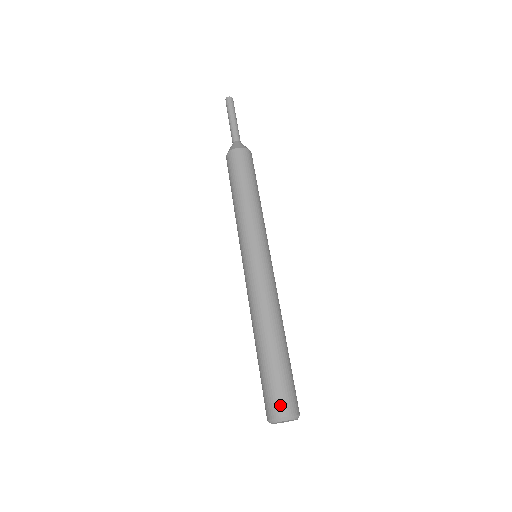
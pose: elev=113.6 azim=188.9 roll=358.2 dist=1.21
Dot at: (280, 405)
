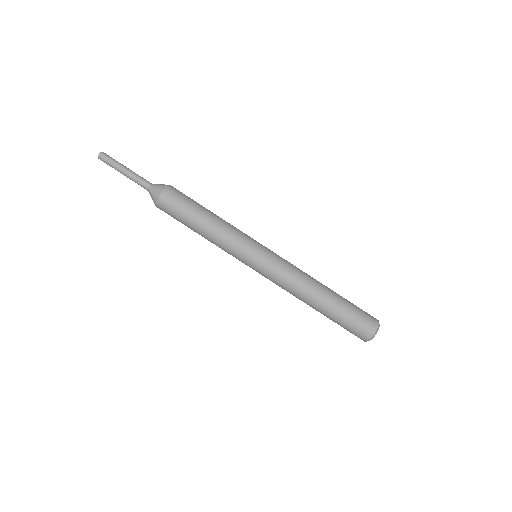
Dot at: (364, 332)
